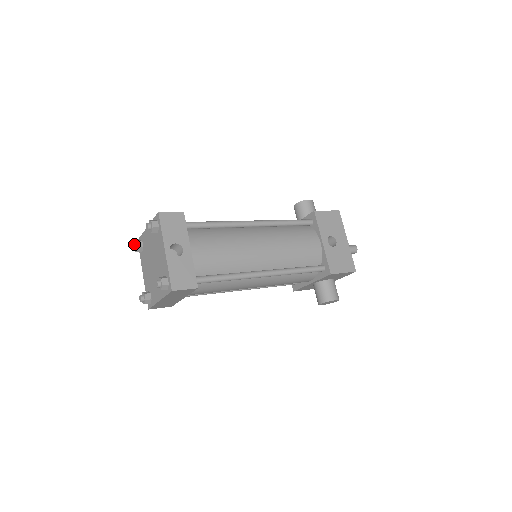
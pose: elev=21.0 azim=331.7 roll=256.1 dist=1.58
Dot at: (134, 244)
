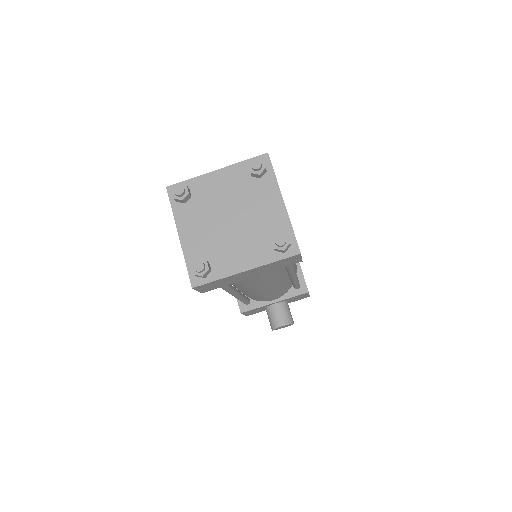
Dot at: (183, 188)
